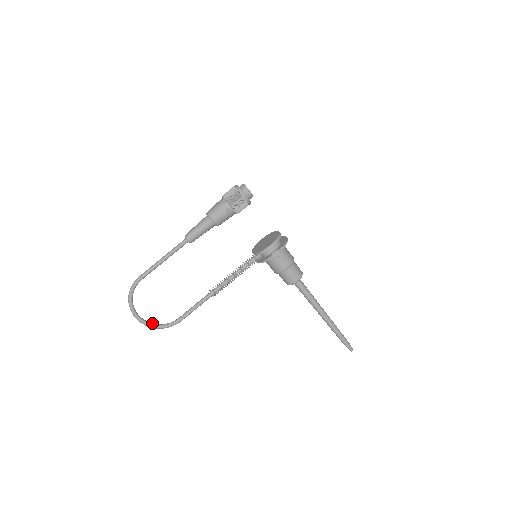
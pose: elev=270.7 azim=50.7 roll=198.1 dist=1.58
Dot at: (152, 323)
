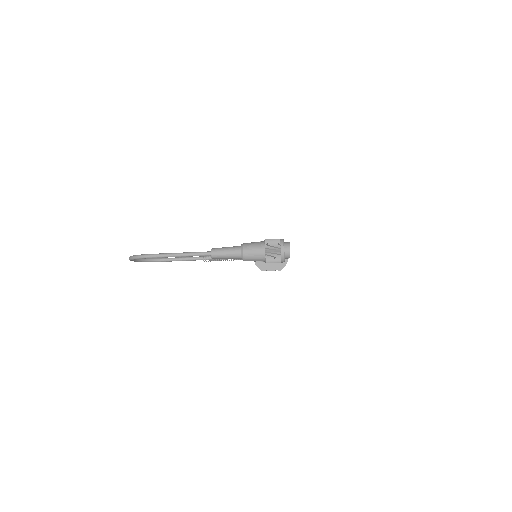
Dot at: (142, 259)
